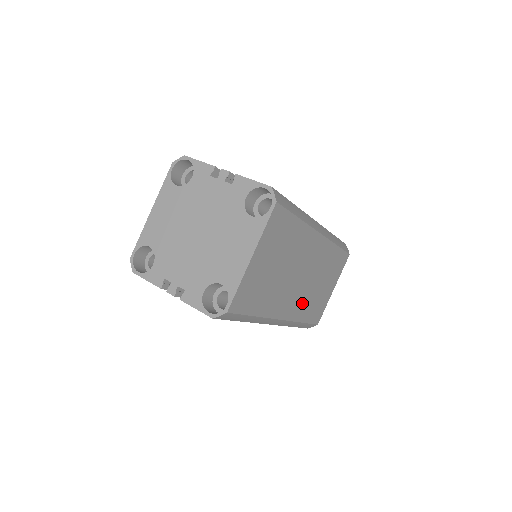
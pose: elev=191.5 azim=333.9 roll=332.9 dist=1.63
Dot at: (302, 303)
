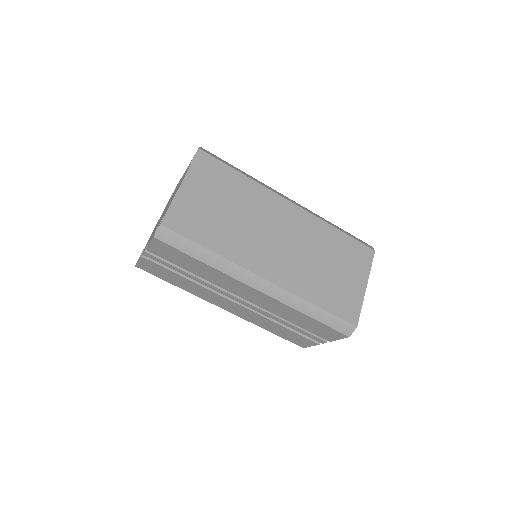
Dot at: (298, 275)
